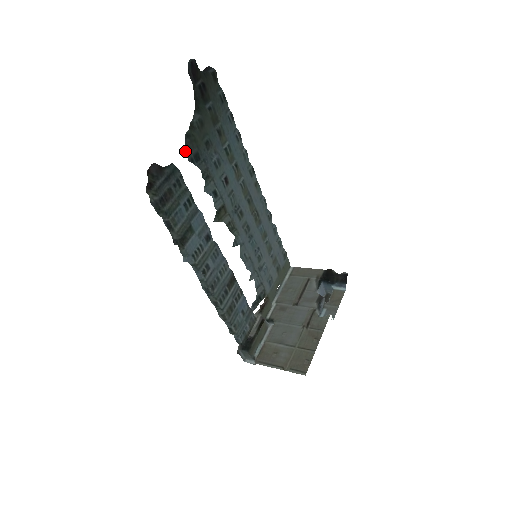
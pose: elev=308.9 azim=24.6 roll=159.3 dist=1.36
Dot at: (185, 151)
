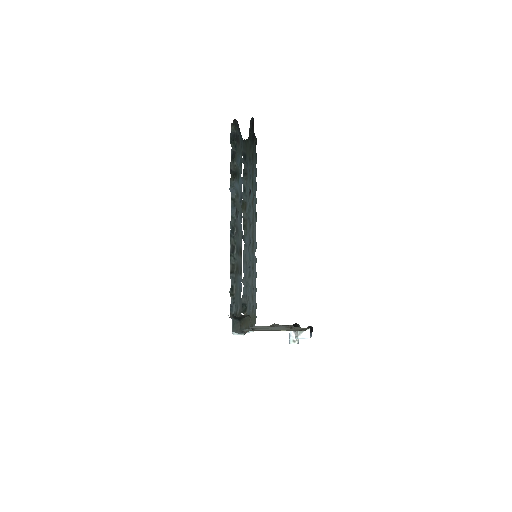
Dot at: occluded
